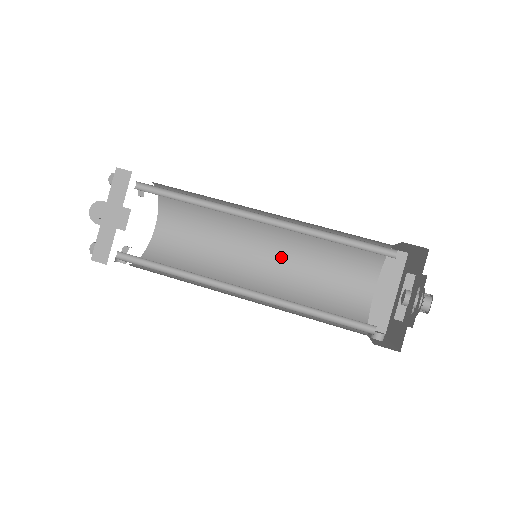
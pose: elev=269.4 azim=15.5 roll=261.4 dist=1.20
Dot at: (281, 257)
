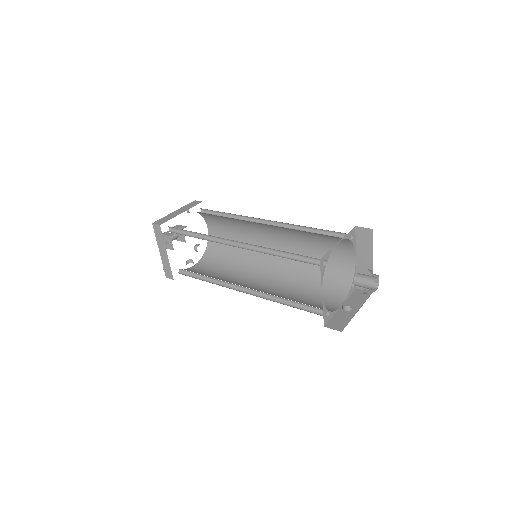
Dot at: (285, 241)
